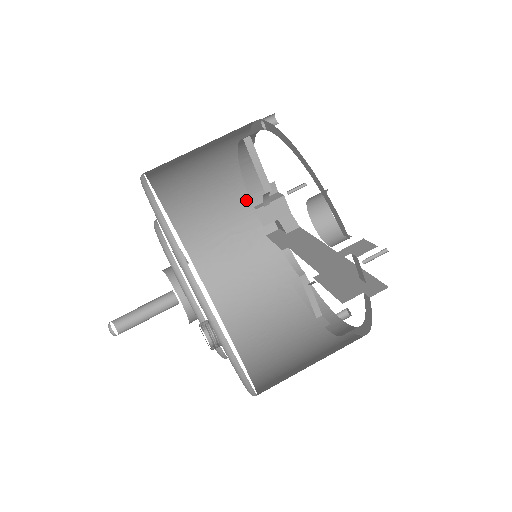
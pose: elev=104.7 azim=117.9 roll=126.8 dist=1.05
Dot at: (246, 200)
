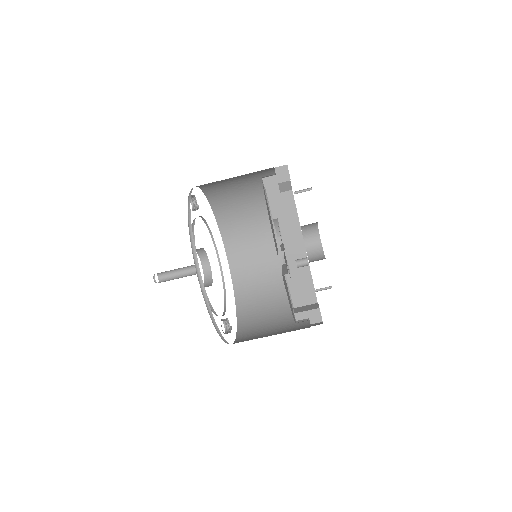
Dot at: occluded
